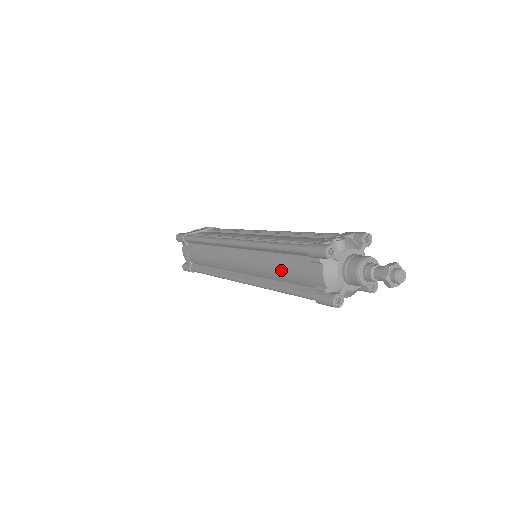
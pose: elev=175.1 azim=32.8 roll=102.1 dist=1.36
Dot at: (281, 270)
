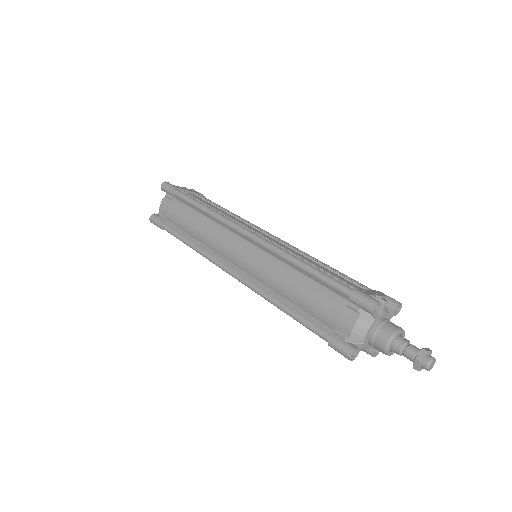
Dot at: (299, 292)
